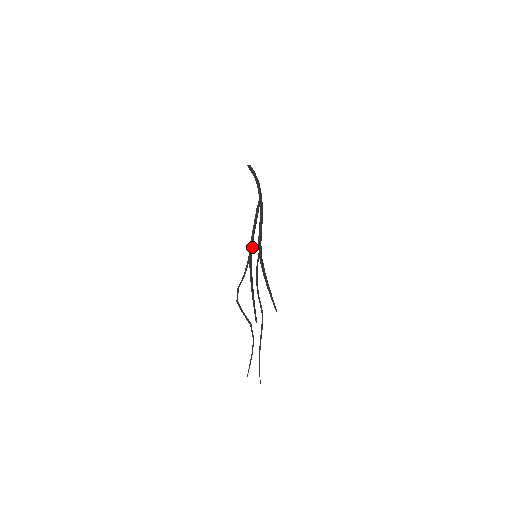
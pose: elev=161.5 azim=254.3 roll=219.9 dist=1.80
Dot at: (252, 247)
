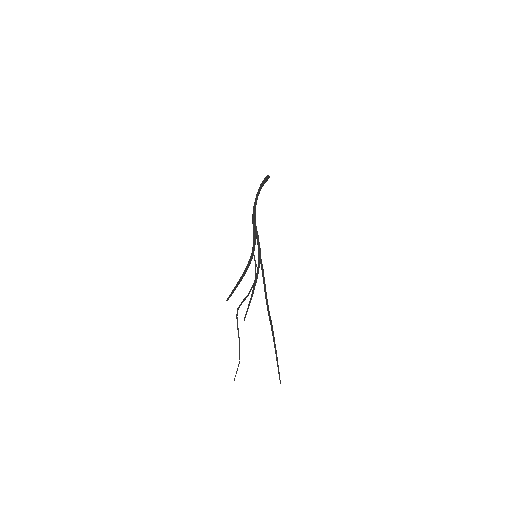
Dot at: (260, 249)
